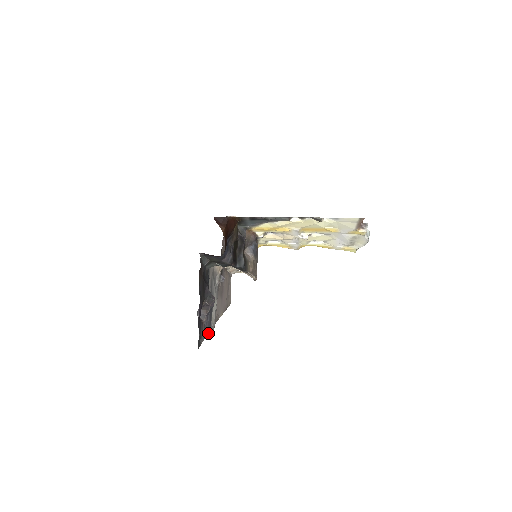
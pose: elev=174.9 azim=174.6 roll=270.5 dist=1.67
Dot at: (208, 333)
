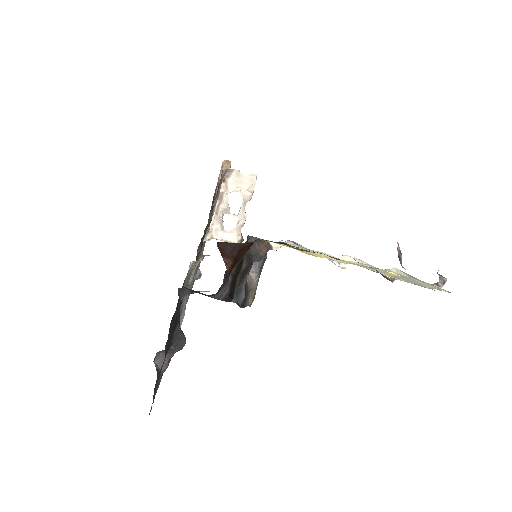
Dot at: occluded
